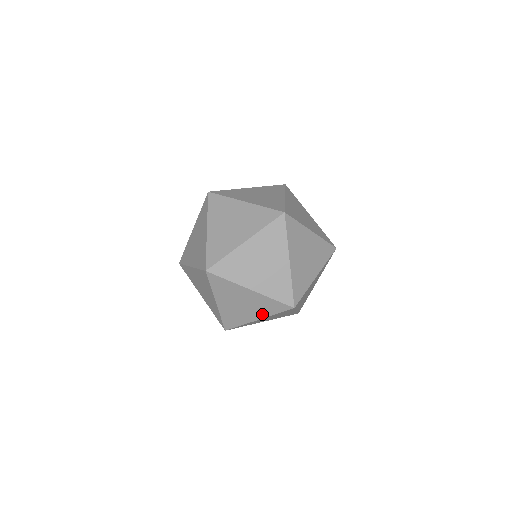
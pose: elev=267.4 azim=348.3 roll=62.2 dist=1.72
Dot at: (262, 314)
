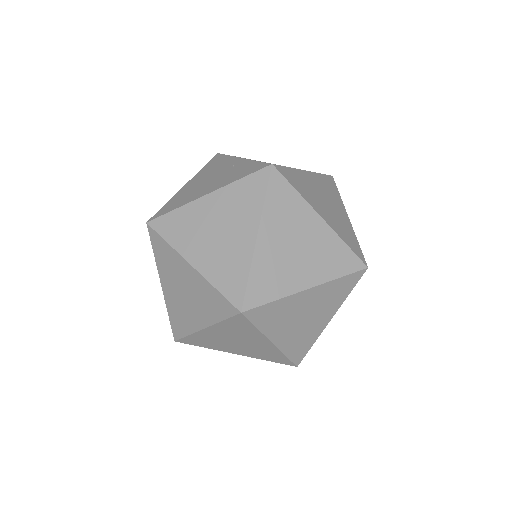
Dot at: occluded
